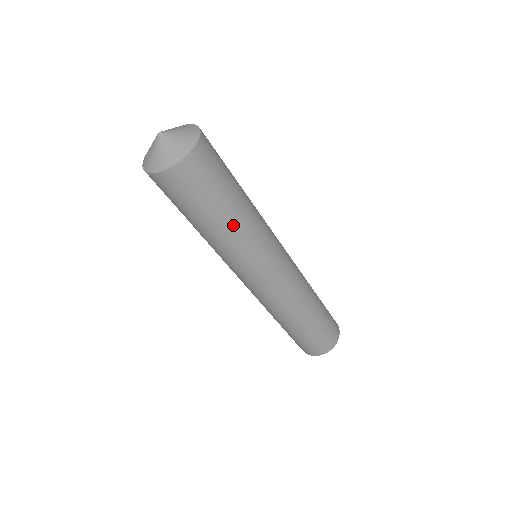
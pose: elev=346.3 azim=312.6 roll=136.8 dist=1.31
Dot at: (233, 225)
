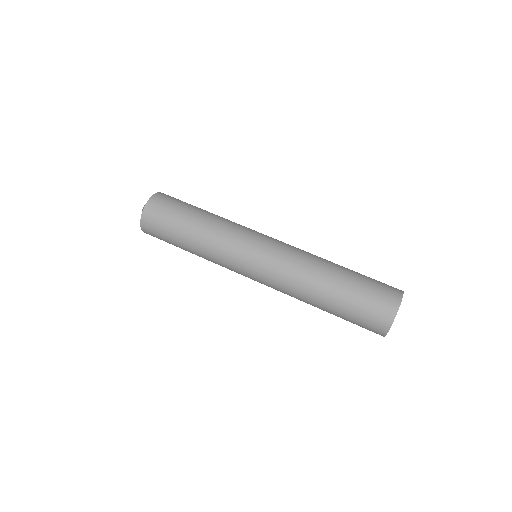
Dot at: (196, 242)
